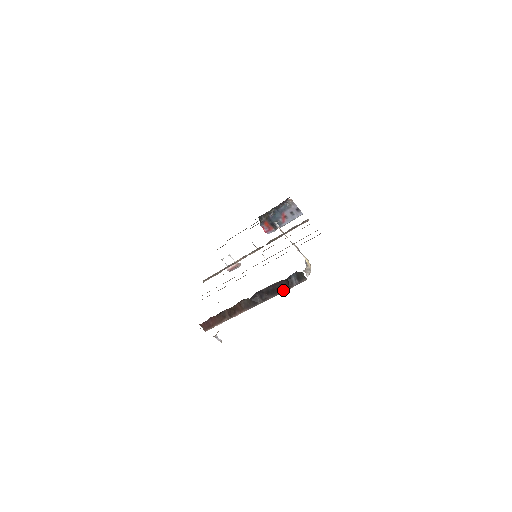
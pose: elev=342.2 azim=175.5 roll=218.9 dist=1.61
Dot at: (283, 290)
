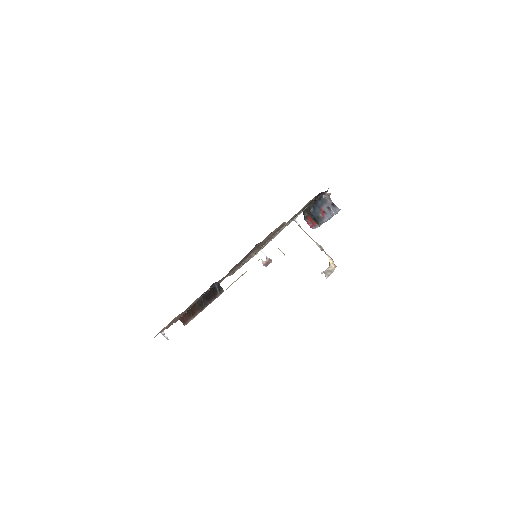
Dot at: (213, 298)
